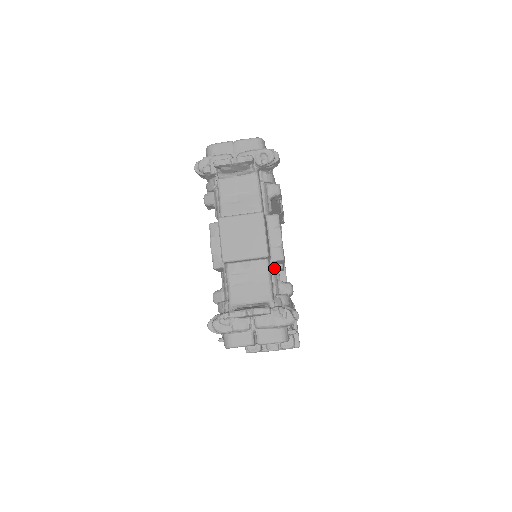
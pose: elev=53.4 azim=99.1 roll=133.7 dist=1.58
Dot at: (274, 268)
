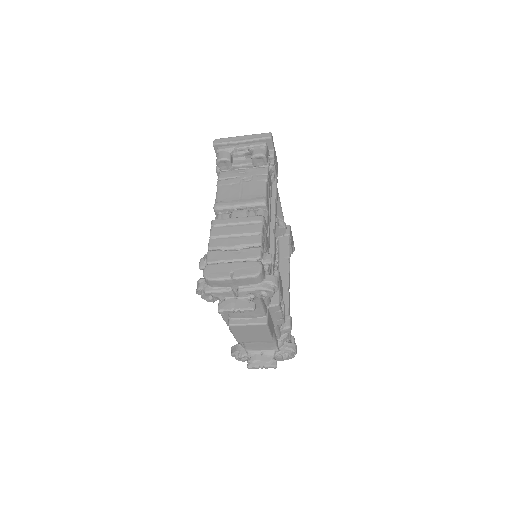
Dot at: (277, 327)
